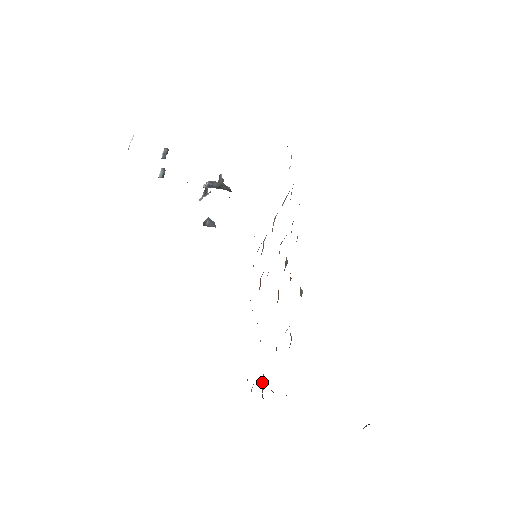
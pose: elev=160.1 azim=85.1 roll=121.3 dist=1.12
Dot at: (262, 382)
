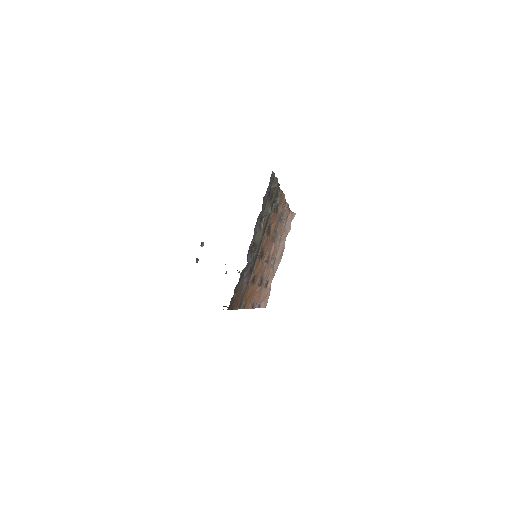
Dot at: (248, 253)
